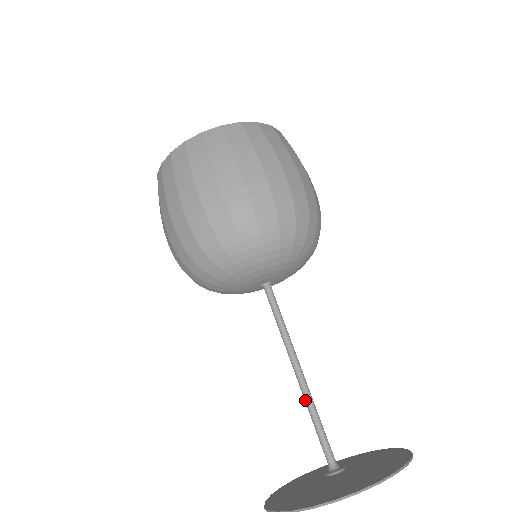
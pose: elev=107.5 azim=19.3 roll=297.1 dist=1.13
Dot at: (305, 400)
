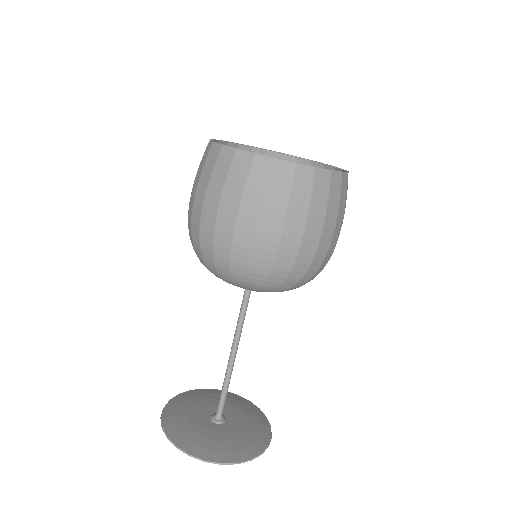
Dot at: (226, 372)
